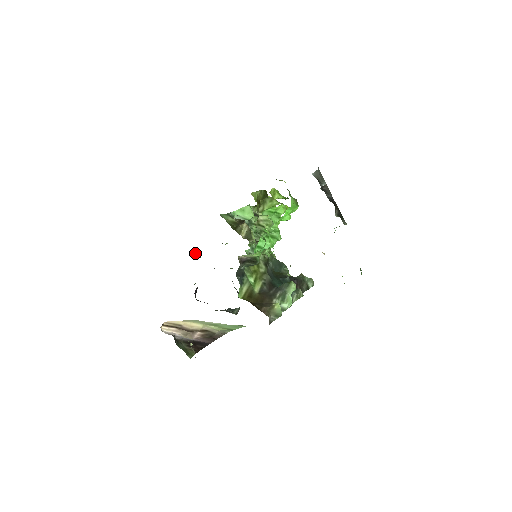
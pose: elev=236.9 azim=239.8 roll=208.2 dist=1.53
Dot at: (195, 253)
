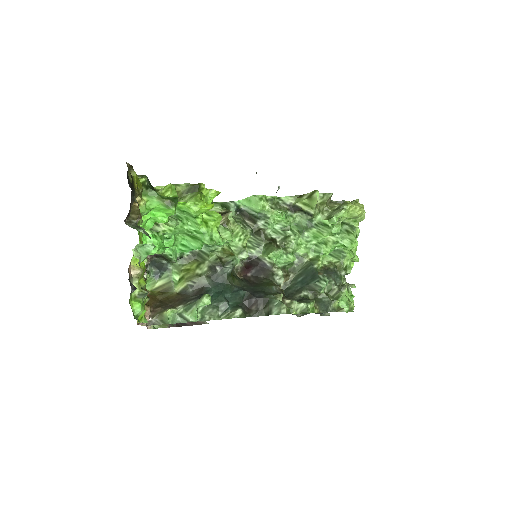
Dot at: occluded
